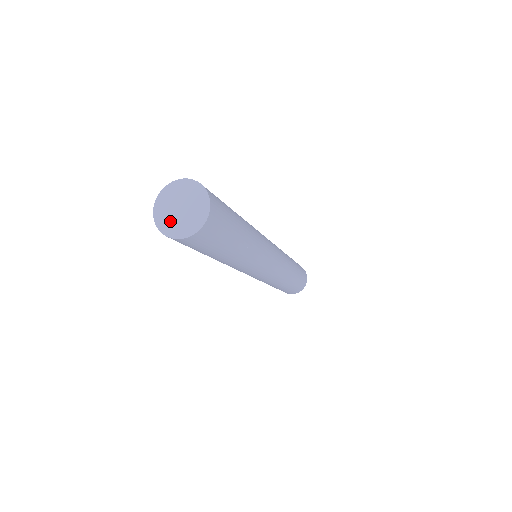
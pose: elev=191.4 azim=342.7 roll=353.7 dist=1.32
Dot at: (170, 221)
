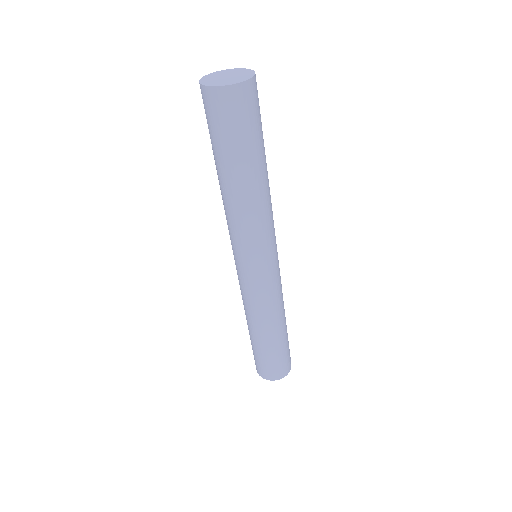
Dot at: (213, 80)
